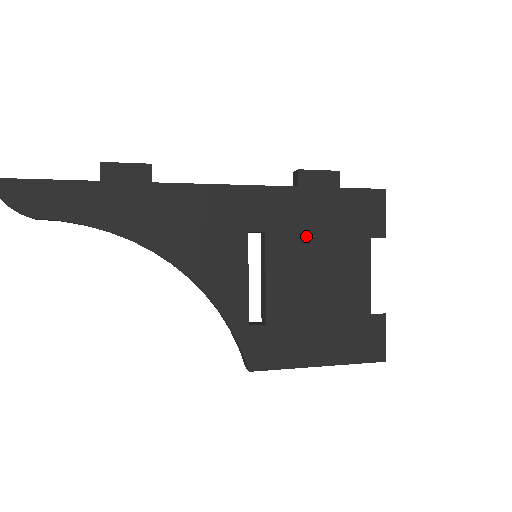
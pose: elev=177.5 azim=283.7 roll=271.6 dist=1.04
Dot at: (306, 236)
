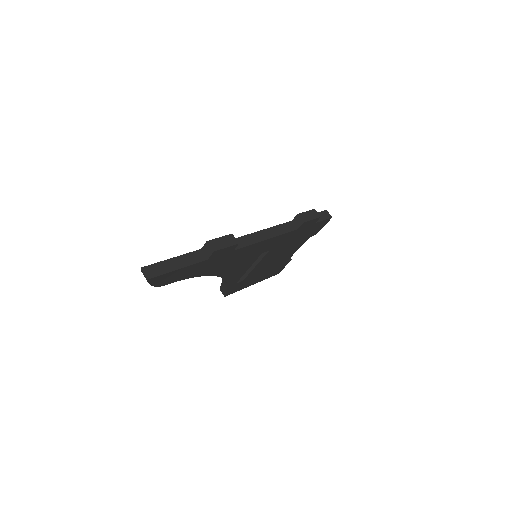
Dot at: (285, 246)
